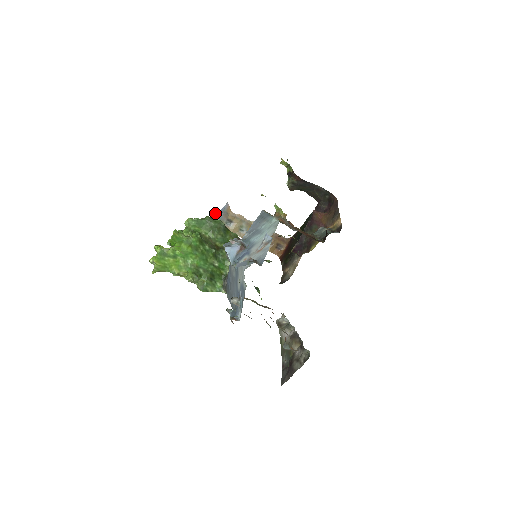
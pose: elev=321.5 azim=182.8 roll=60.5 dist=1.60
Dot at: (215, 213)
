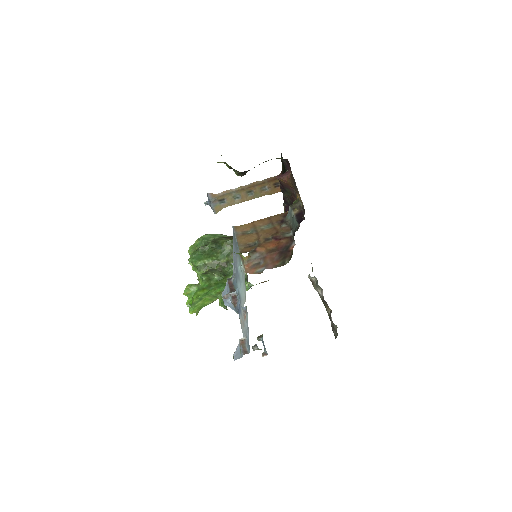
Dot at: (206, 202)
